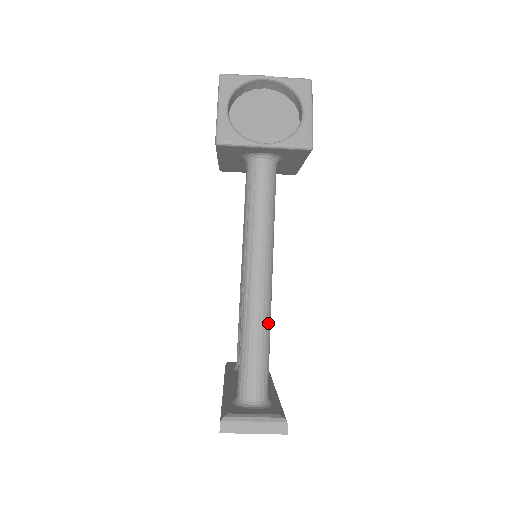
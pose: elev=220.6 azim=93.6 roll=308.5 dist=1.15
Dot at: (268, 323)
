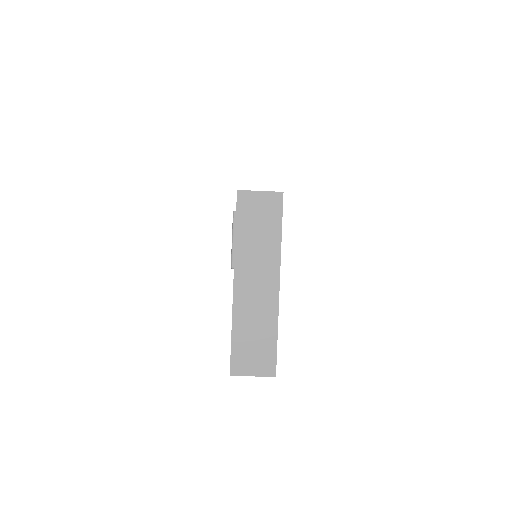
Dot at: occluded
